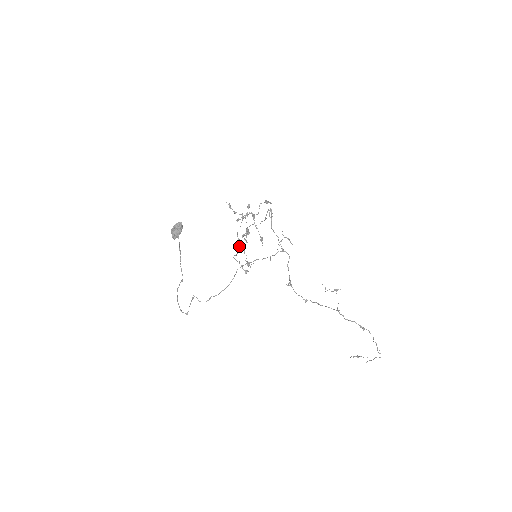
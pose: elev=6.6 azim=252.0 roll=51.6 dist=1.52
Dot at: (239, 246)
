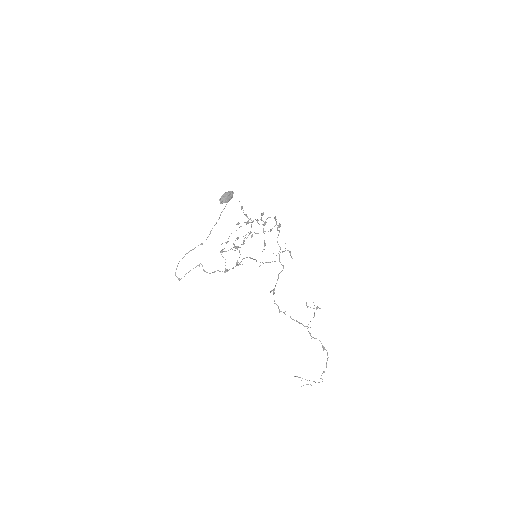
Dot at: occluded
